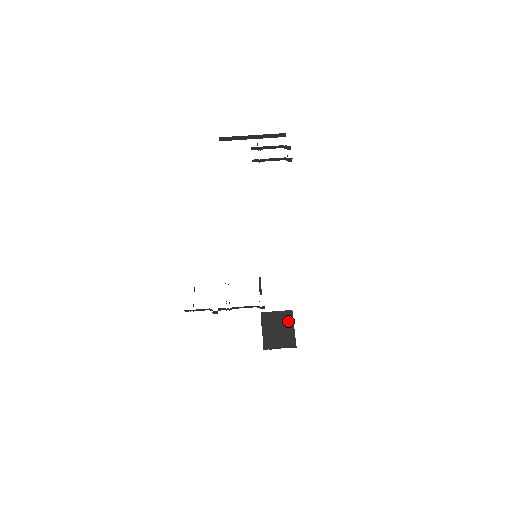
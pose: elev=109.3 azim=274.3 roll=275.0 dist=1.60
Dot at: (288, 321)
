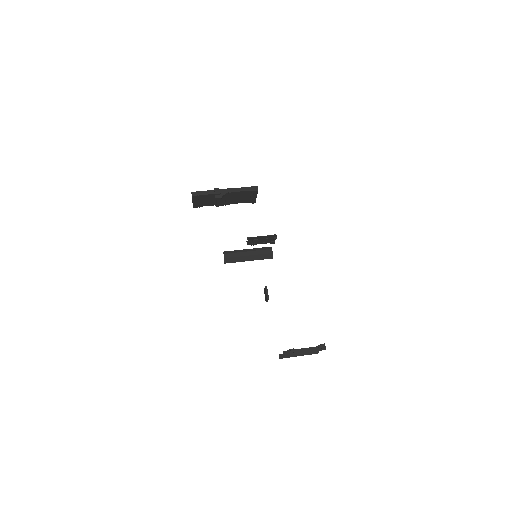
Dot at: occluded
